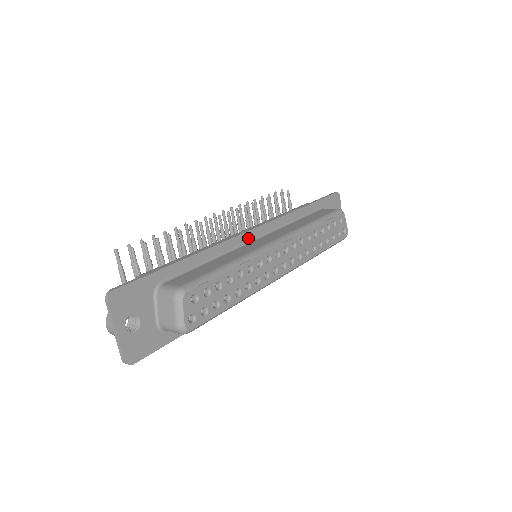
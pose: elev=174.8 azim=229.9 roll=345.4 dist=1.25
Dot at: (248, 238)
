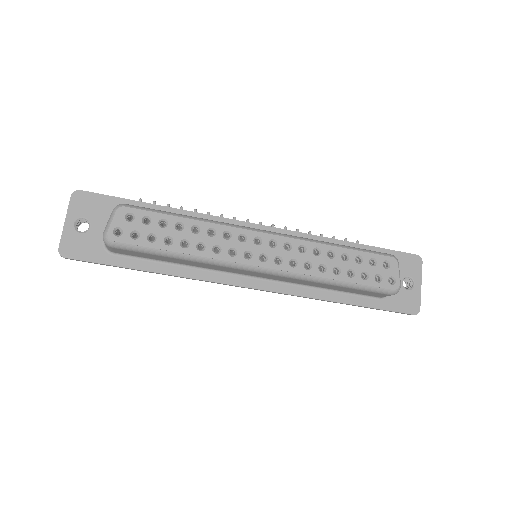
Dot at: occluded
